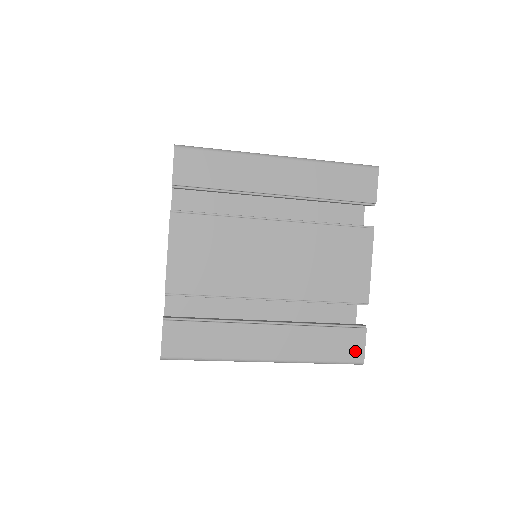
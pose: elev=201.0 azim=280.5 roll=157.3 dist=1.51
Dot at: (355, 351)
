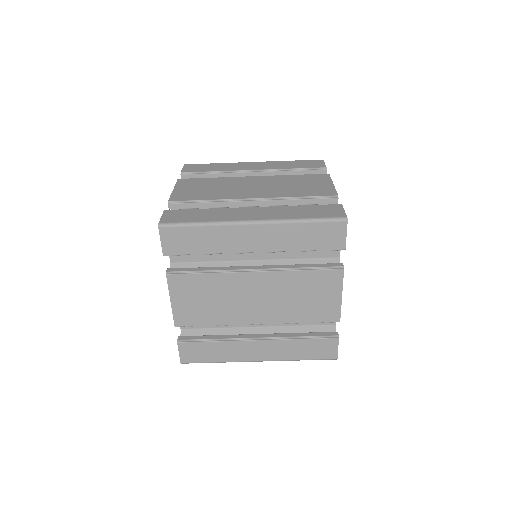
Dot at: (336, 213)
